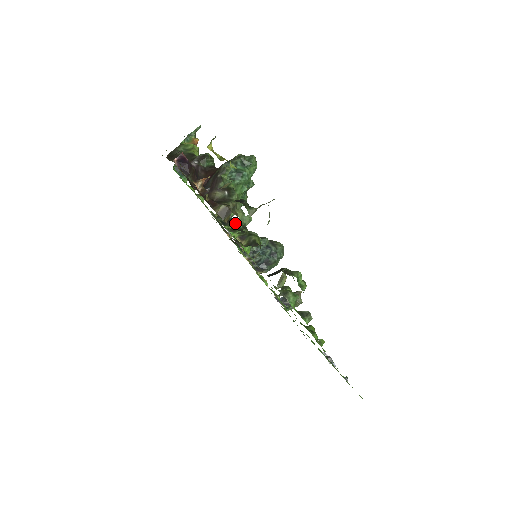
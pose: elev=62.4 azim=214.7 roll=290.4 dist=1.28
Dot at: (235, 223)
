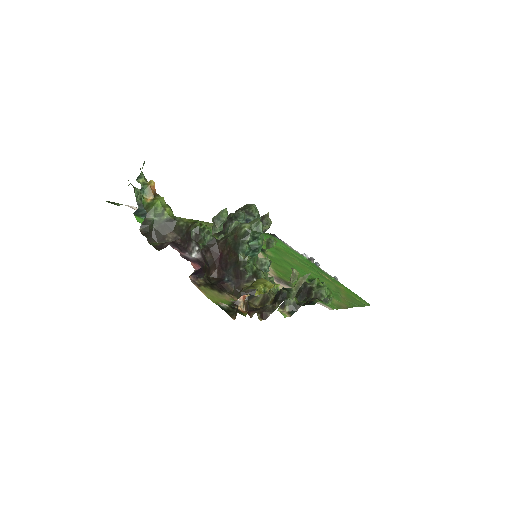
Dot at: occluded
